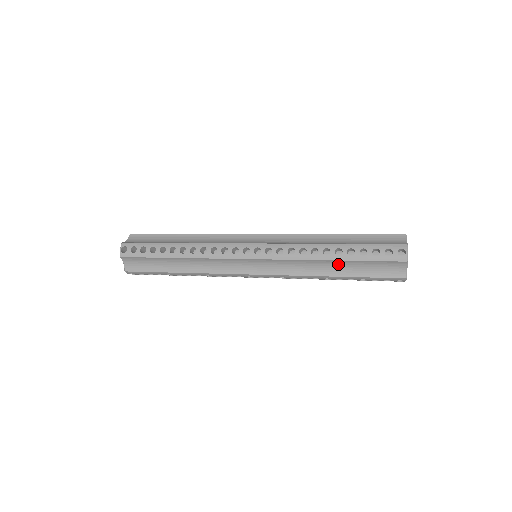
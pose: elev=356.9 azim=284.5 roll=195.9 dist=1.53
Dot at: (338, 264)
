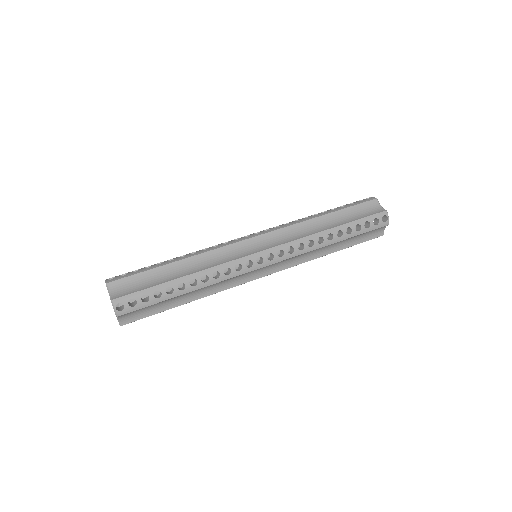
Dot at: (337, 243)
